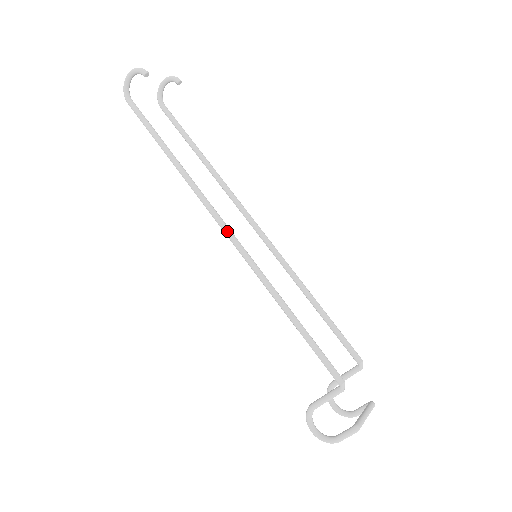
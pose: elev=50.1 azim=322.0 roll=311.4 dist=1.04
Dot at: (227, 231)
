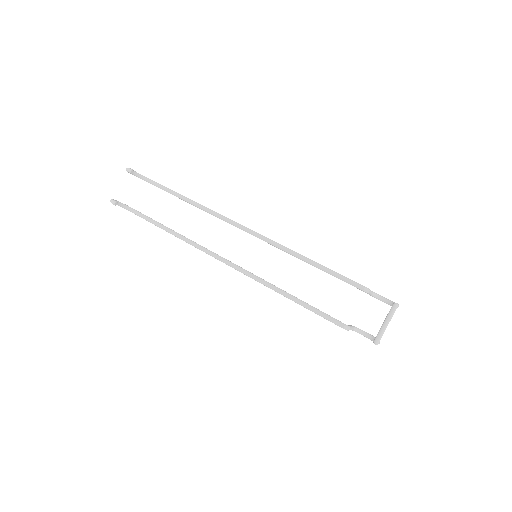
Dot at: occluded
